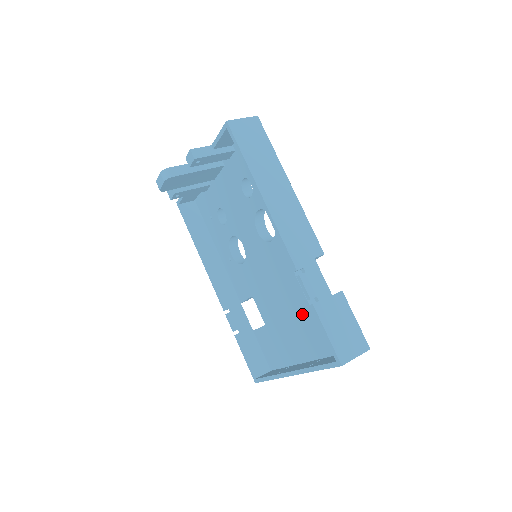
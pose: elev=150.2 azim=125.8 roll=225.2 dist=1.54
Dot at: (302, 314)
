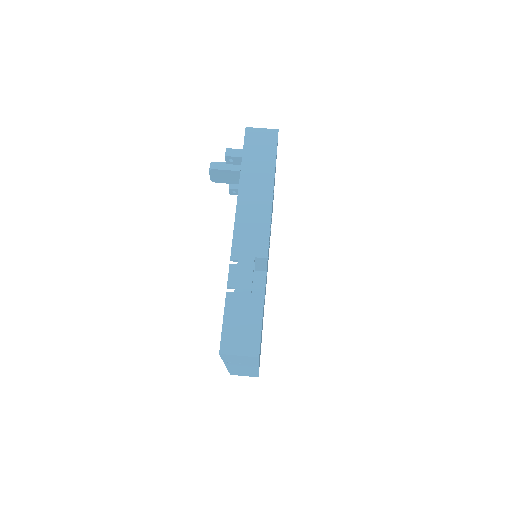
Dot at: occluded
